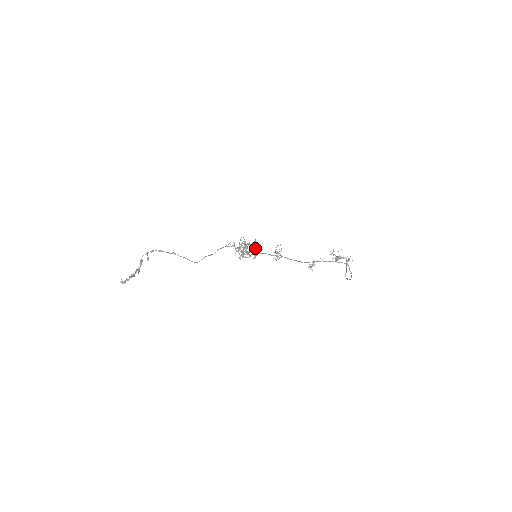
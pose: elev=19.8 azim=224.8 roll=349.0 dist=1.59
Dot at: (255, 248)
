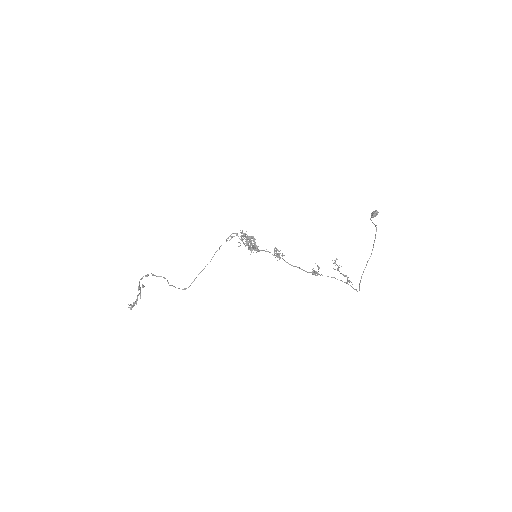
Dot at: (254, 246)
